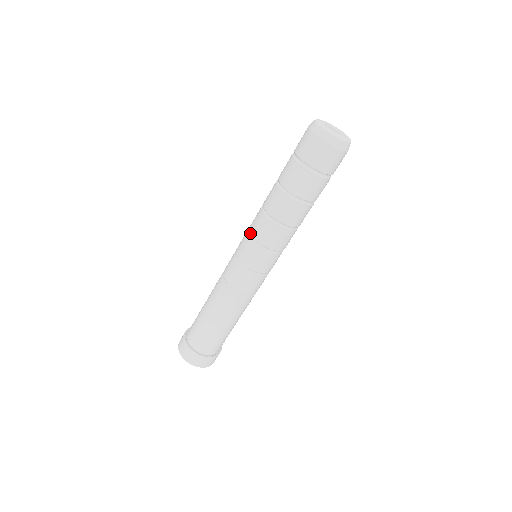
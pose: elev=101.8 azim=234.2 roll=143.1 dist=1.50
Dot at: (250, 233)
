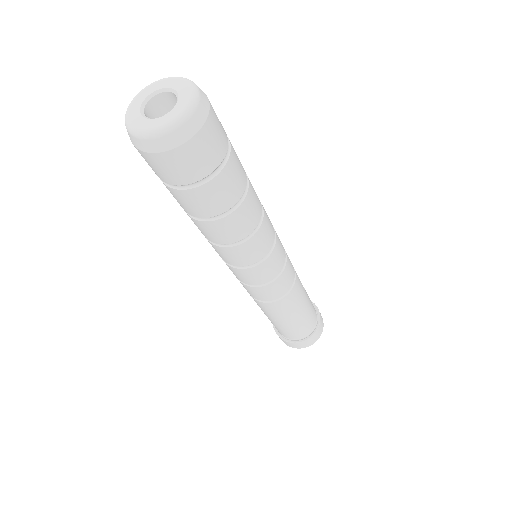
Dot at: (227, 264)
